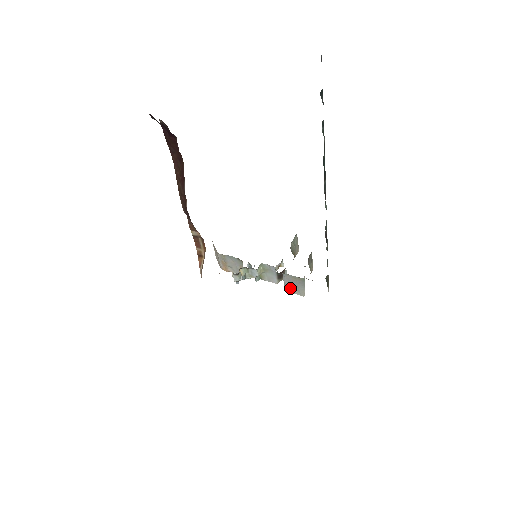
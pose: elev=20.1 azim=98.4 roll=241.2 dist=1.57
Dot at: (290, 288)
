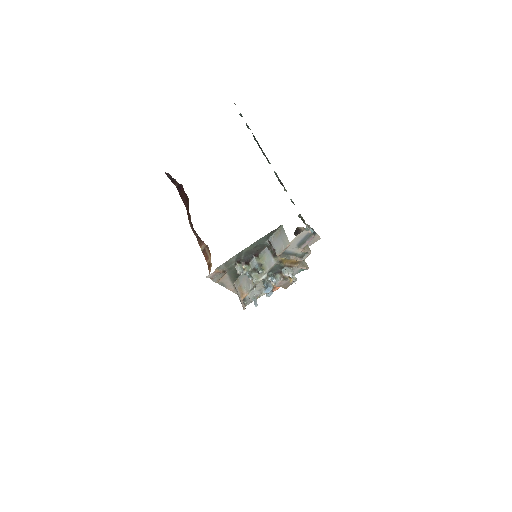
Dot at: (279, 248)
